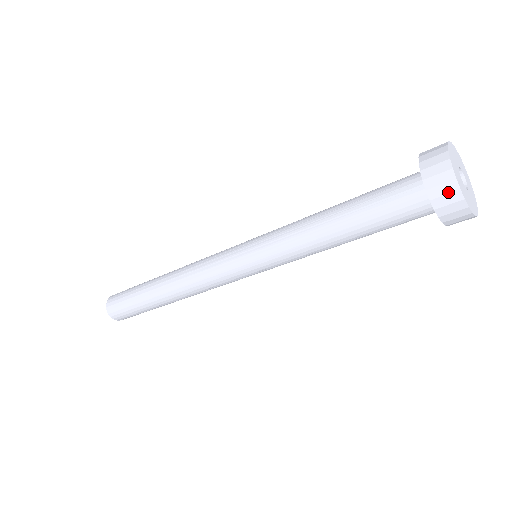
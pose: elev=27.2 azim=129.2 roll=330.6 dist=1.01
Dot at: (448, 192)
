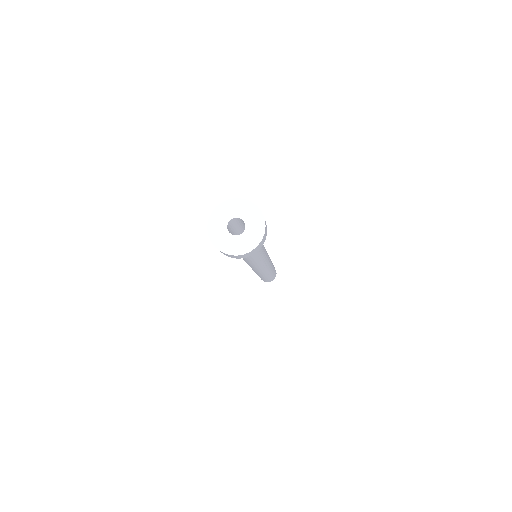
Dot at: occluded
